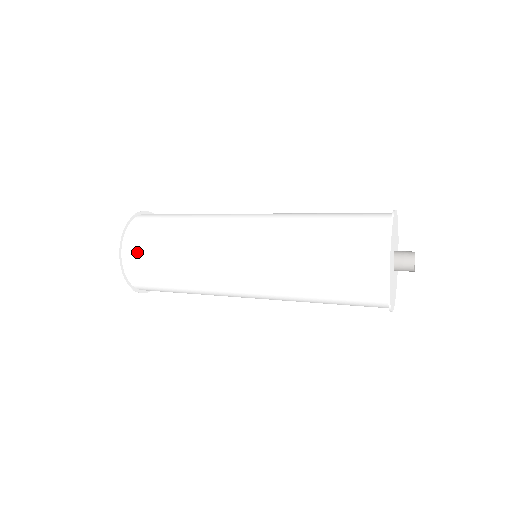
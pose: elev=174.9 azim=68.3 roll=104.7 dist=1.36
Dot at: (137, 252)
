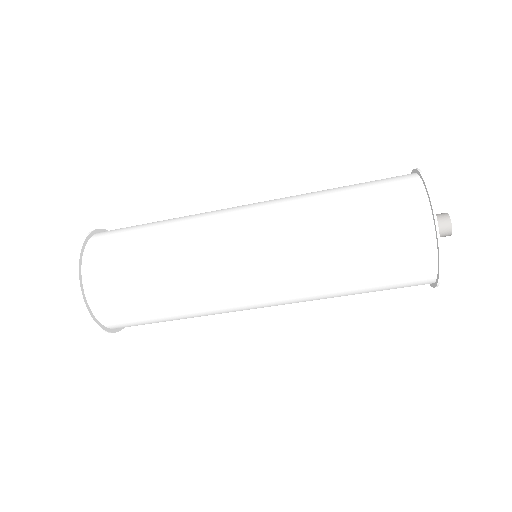
Dot at: (114, 231)
